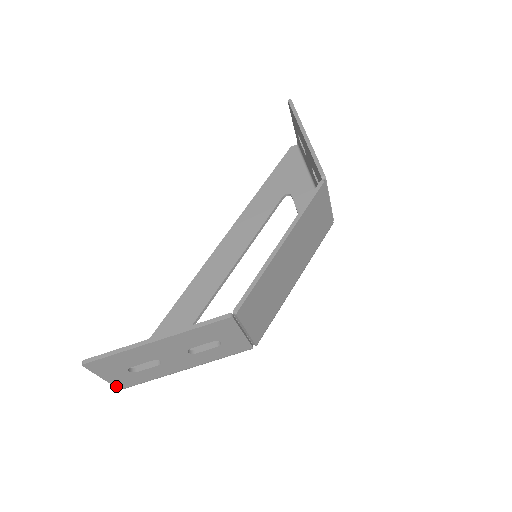
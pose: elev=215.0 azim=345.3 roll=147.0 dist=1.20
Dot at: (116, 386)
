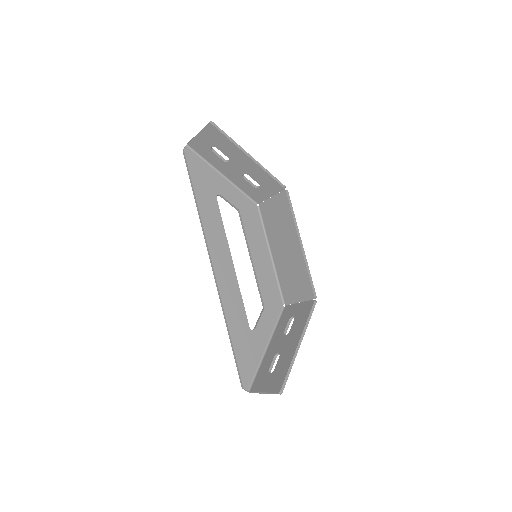
Dot at: (256, 392)
